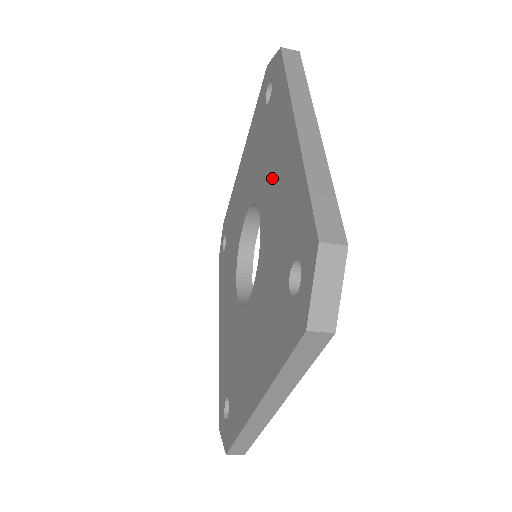
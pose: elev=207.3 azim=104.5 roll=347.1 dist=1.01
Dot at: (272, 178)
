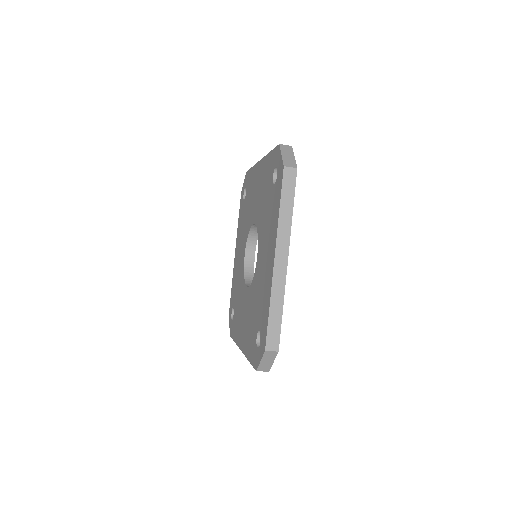
Dot at: (264, 253)
